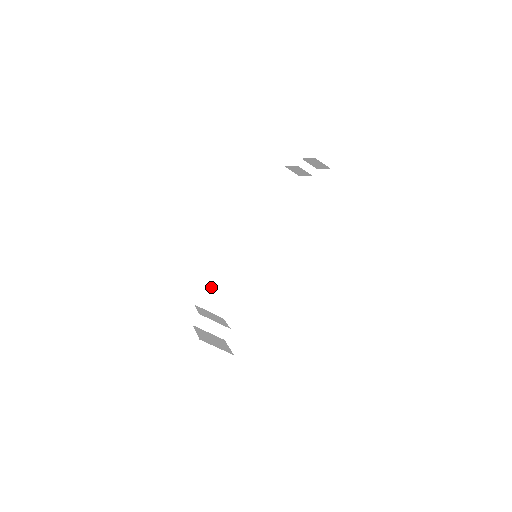
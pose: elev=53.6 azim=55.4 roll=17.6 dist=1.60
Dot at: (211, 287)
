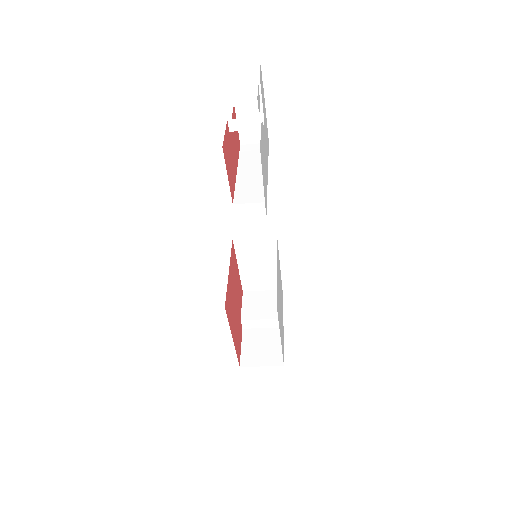
Dot at: (247, 273)
